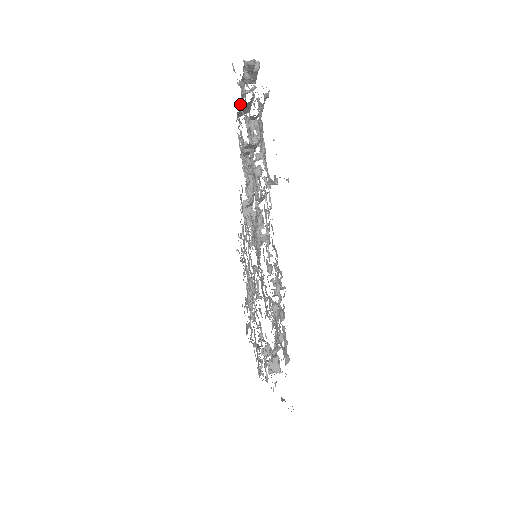
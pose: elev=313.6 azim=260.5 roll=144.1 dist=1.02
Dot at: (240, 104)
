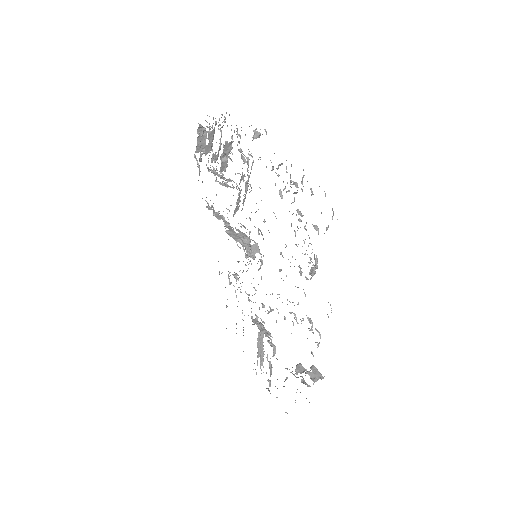
Dot at: (209, 129)
